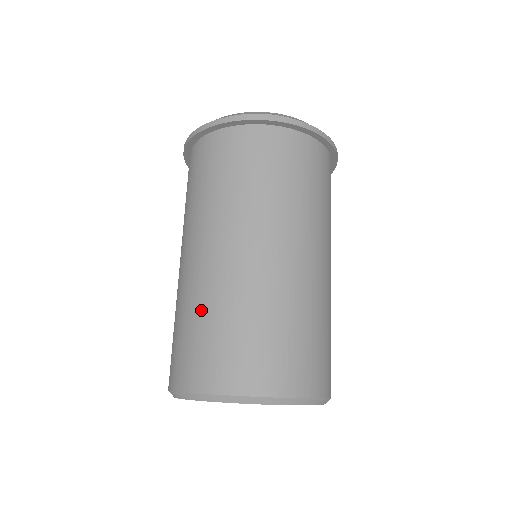
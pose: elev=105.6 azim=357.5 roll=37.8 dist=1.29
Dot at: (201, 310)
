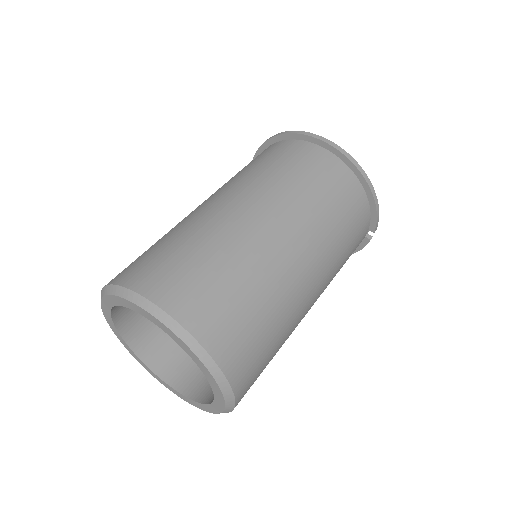
Dot at: occluded
